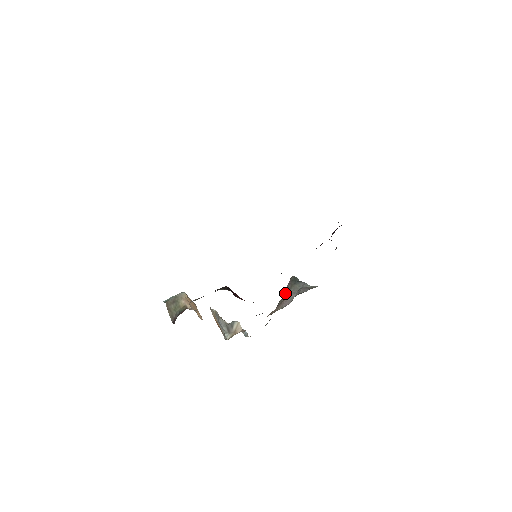
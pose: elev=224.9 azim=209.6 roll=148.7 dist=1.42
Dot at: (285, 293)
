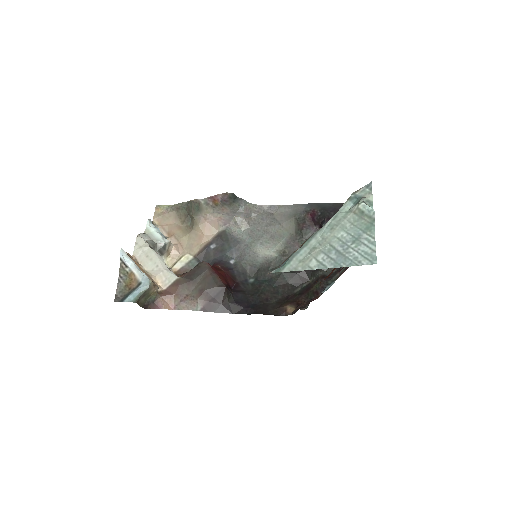
Dot at: (220, 208)
